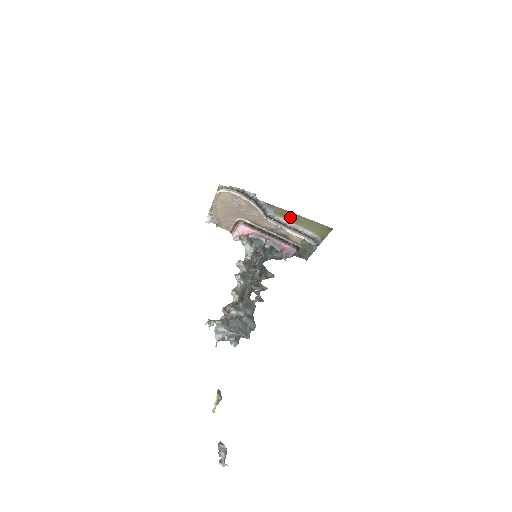
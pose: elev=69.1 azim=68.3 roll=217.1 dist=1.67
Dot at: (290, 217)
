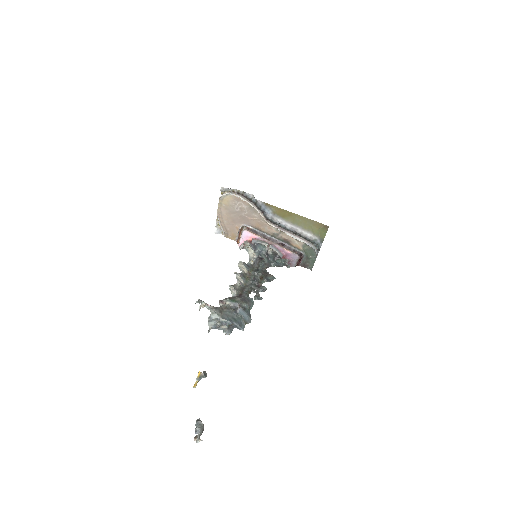
Dot at: (288, 217)
